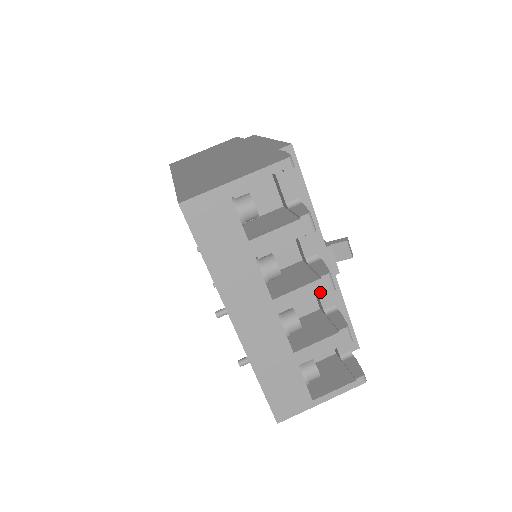
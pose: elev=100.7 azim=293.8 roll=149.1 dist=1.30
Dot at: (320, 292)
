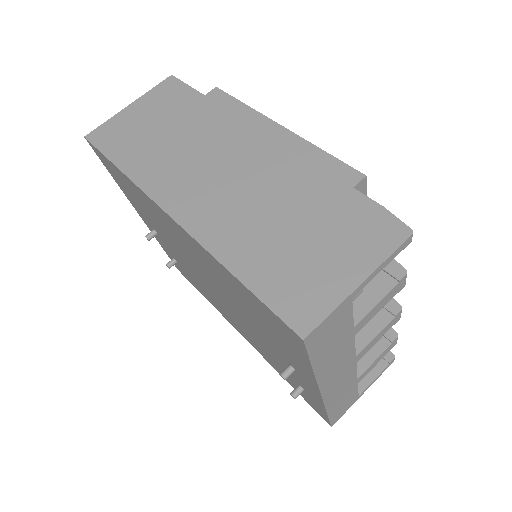
Dot at: (391, 326)
